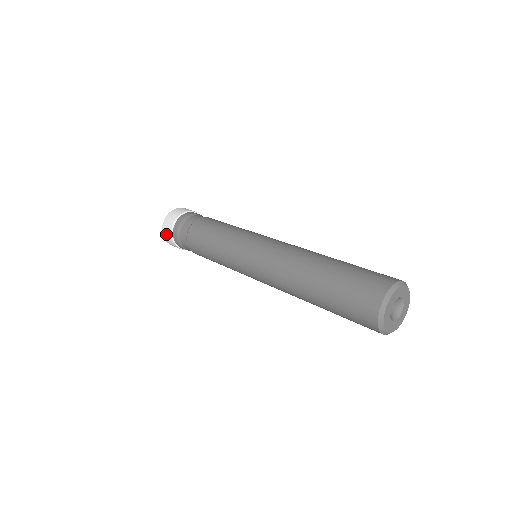
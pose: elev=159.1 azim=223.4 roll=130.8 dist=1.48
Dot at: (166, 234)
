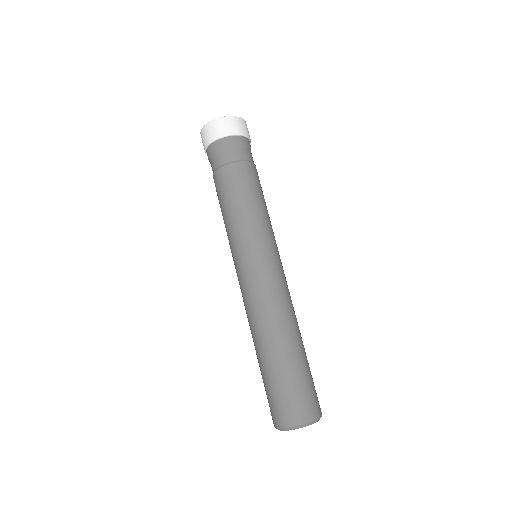
Dot at: (202, 142)
